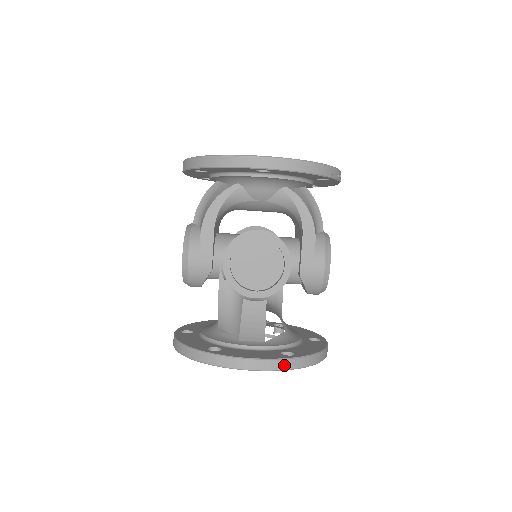
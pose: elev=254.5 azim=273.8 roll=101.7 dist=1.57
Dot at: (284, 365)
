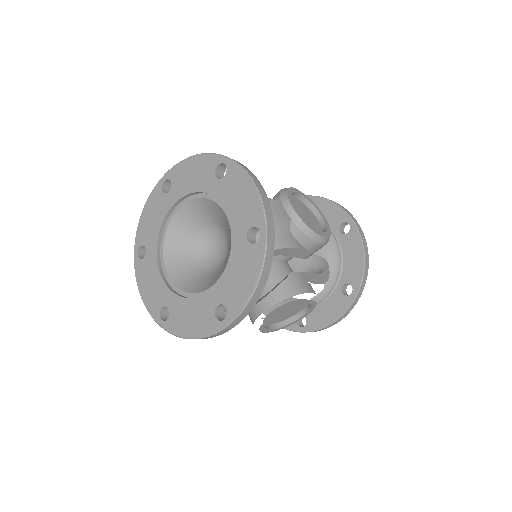
Dot at: (354, 304)
